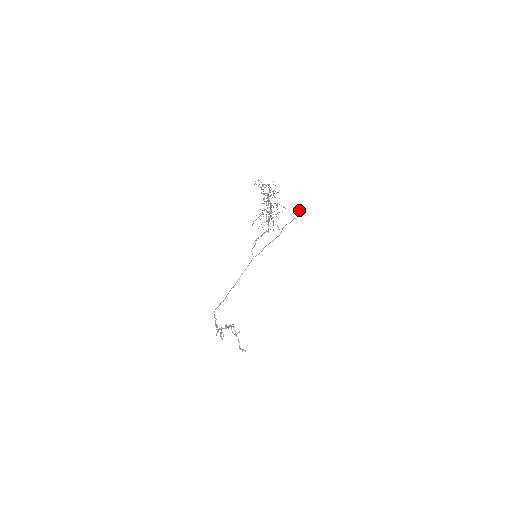
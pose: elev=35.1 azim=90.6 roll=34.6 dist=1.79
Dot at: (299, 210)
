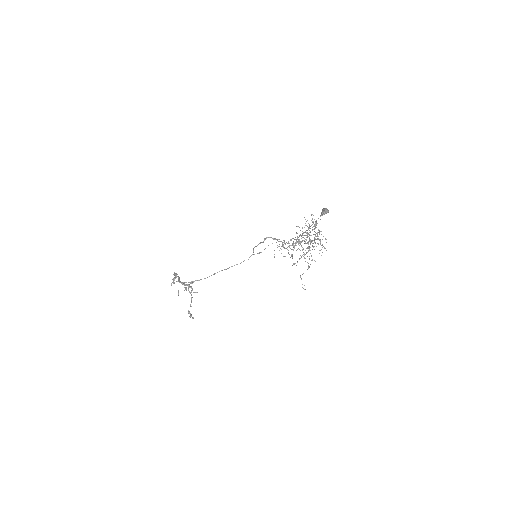
Dot at: (325, 213)
